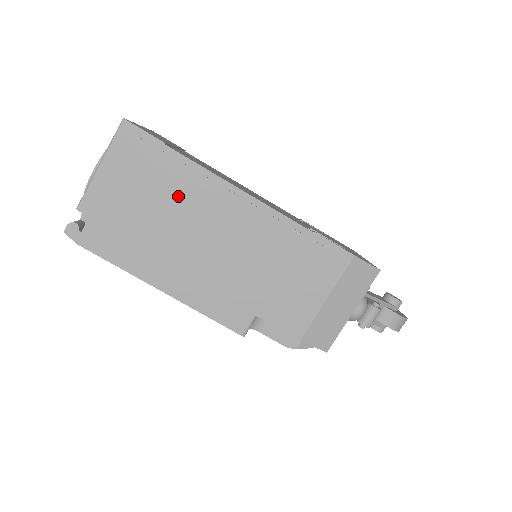
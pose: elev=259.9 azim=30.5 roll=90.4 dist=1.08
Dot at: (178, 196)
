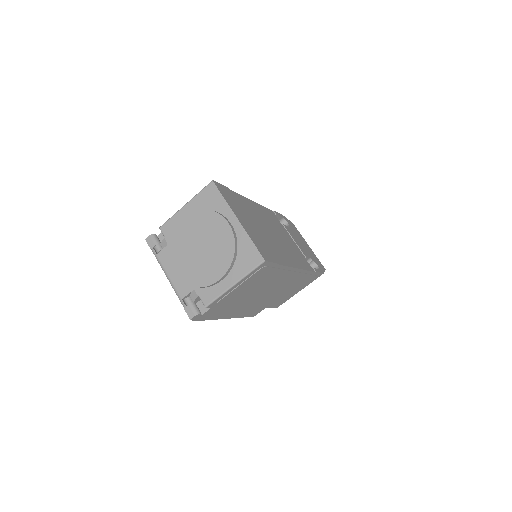
Dot at: (267, 282)
